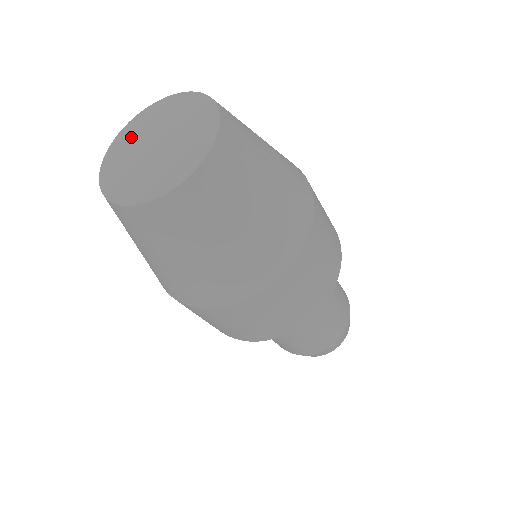
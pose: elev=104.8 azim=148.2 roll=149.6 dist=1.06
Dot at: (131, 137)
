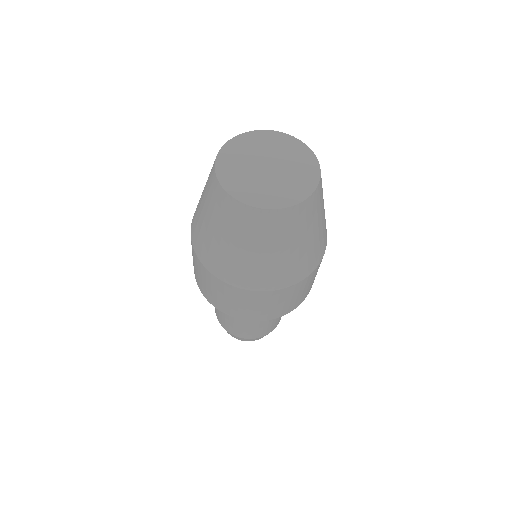
Dot at: (234, 164)
